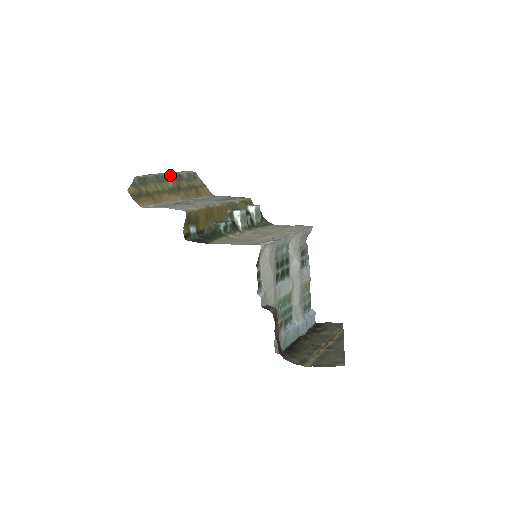
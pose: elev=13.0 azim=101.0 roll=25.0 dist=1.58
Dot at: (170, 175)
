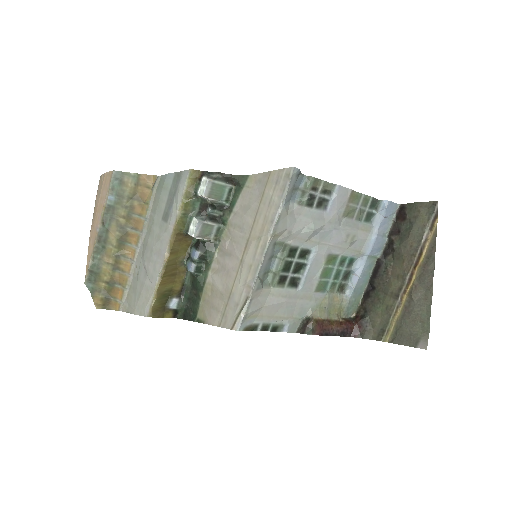
Dot at: (101, 225)
